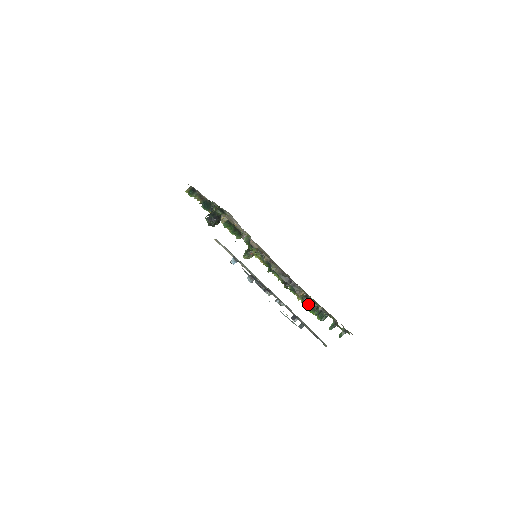
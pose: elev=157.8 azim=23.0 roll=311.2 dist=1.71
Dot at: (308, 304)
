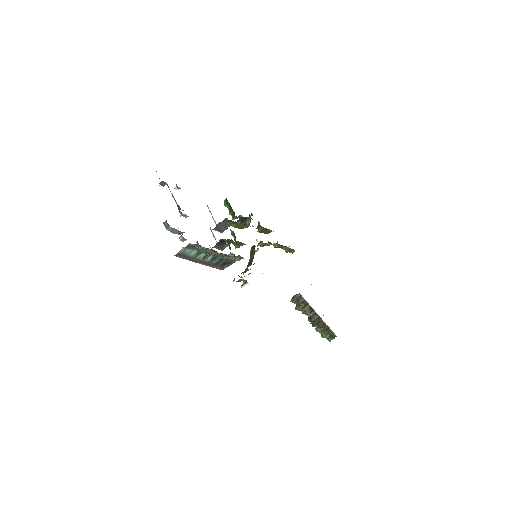
Dot at: (239, 276)
